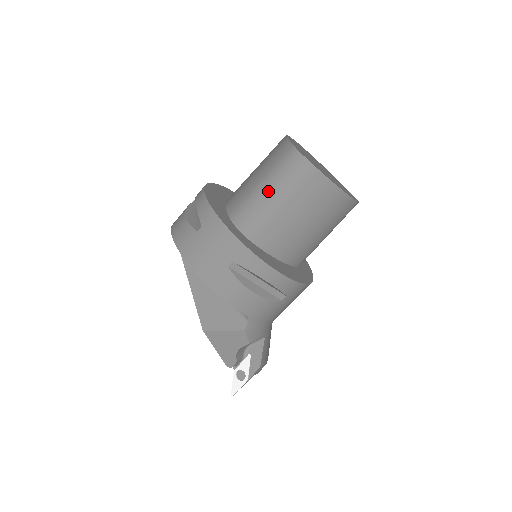
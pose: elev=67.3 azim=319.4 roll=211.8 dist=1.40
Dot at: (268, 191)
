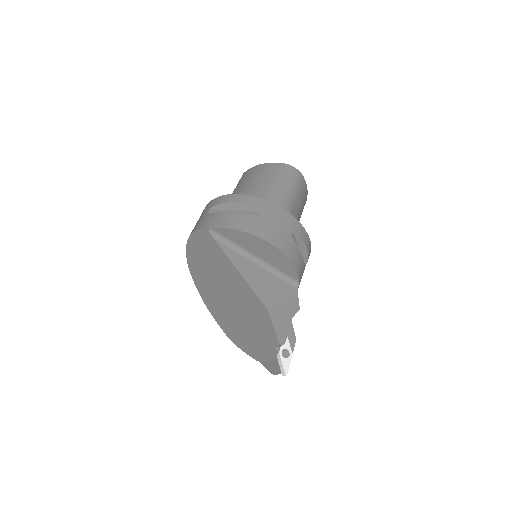
Dot at: (284, 189)
